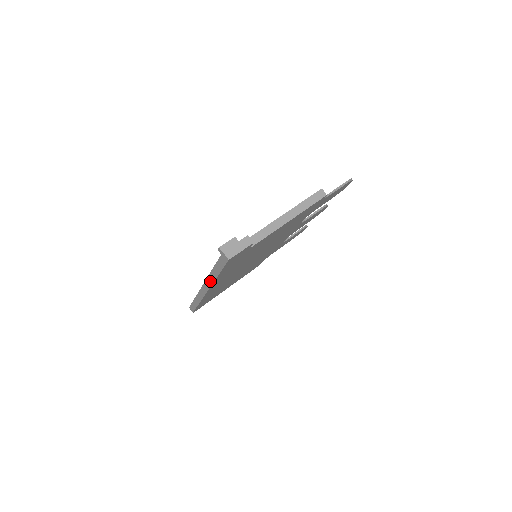
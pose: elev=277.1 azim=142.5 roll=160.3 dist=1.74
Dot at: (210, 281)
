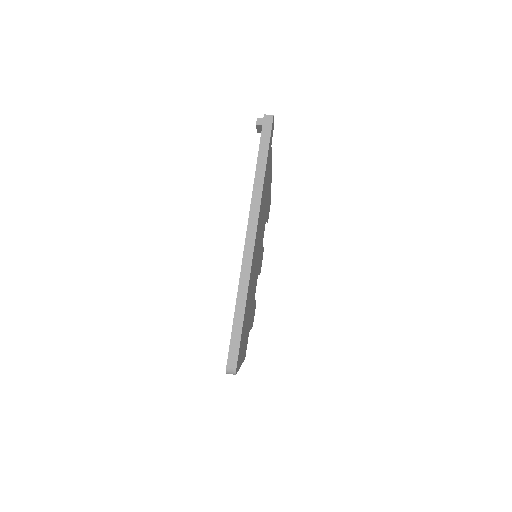
Dot at: (256, 201)
